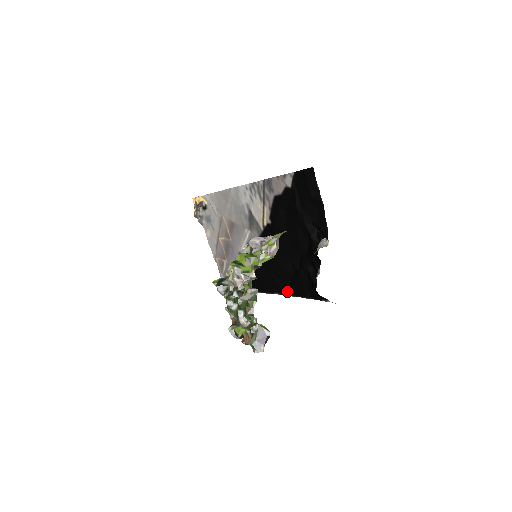
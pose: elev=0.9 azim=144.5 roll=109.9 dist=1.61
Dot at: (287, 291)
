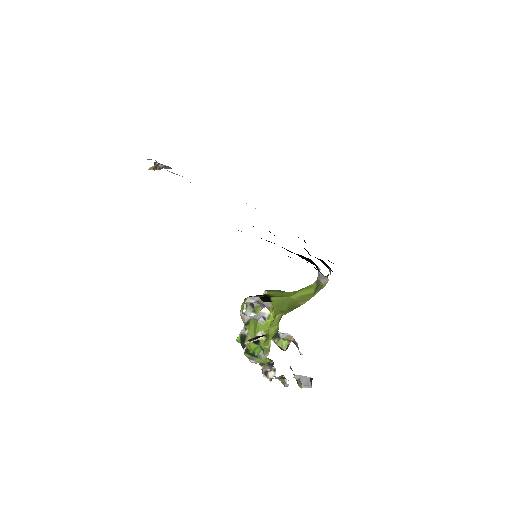
Dot at: occluded
